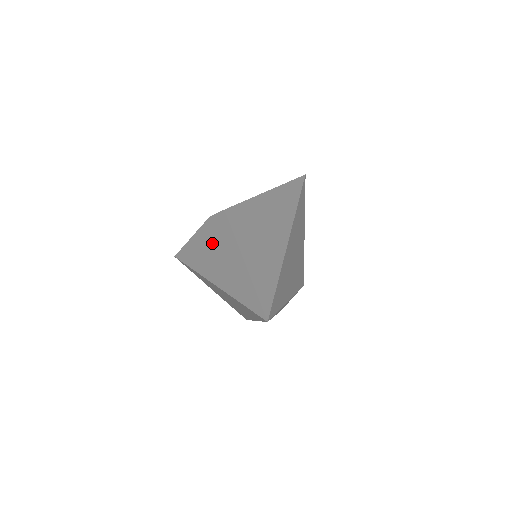
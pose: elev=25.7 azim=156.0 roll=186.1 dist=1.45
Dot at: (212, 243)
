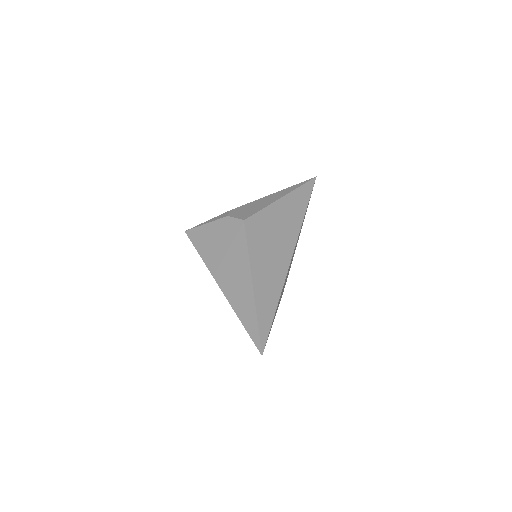
Dot at: (226, 247)
